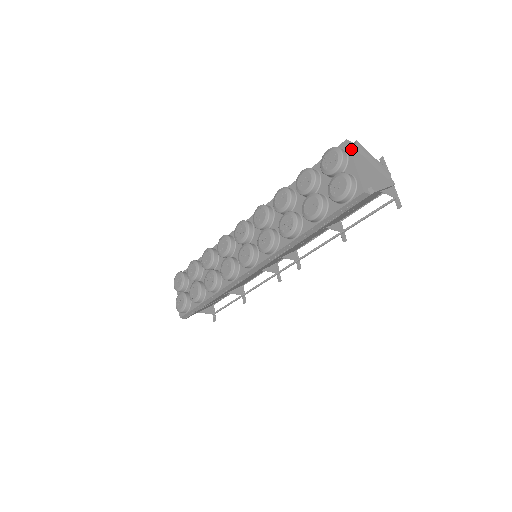
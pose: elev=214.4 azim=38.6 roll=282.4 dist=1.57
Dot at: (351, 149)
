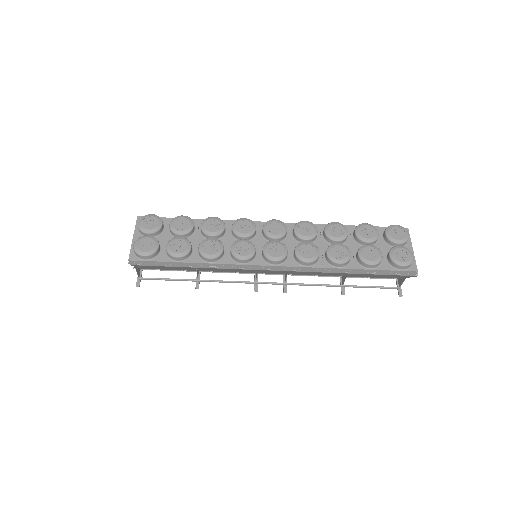
Dot at: (409, 236)
